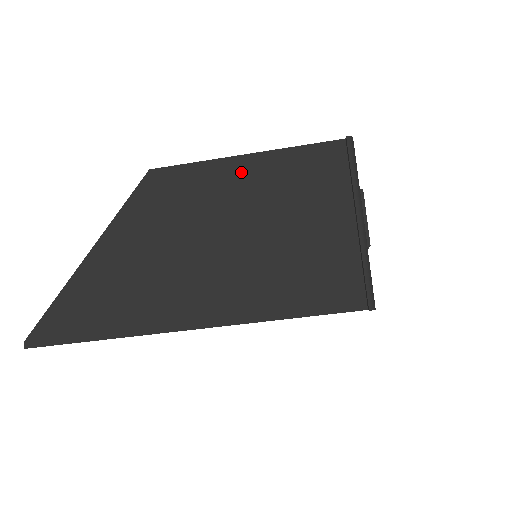
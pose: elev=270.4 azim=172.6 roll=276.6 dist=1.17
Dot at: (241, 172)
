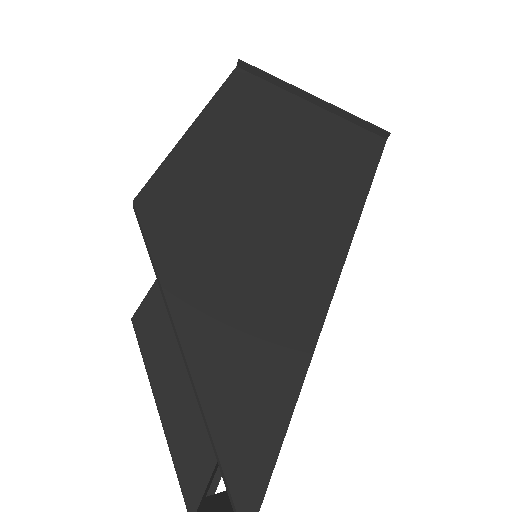
Dot at: (206, 137)
